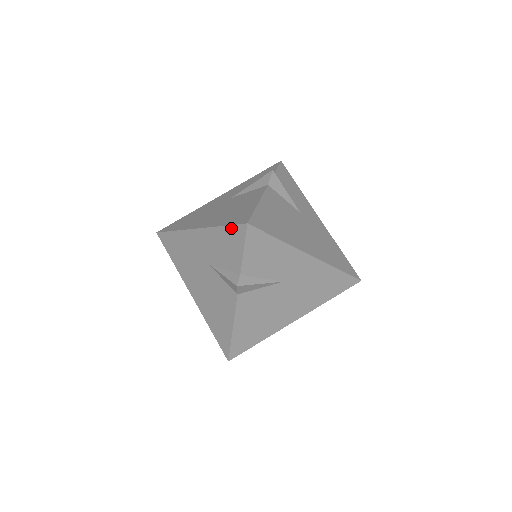
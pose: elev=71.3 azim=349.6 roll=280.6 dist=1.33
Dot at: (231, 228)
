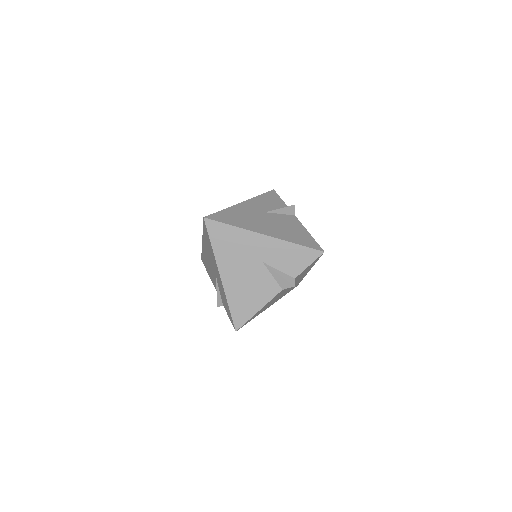
Dot at: (307, 249)
